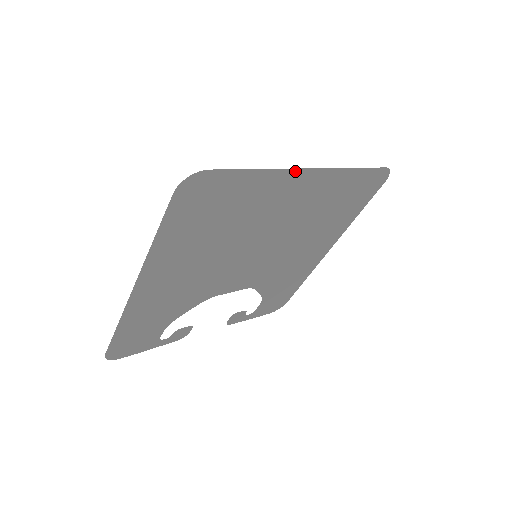
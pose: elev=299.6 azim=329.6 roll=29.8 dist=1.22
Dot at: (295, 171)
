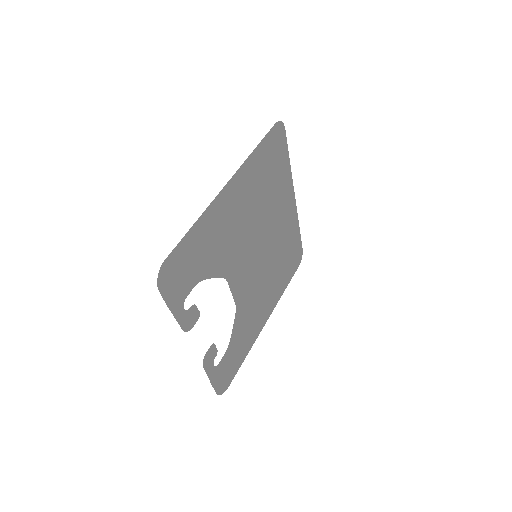
Dot at: (292, 187)
